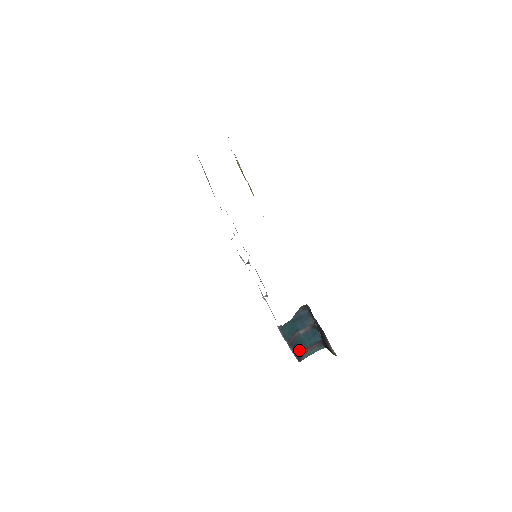
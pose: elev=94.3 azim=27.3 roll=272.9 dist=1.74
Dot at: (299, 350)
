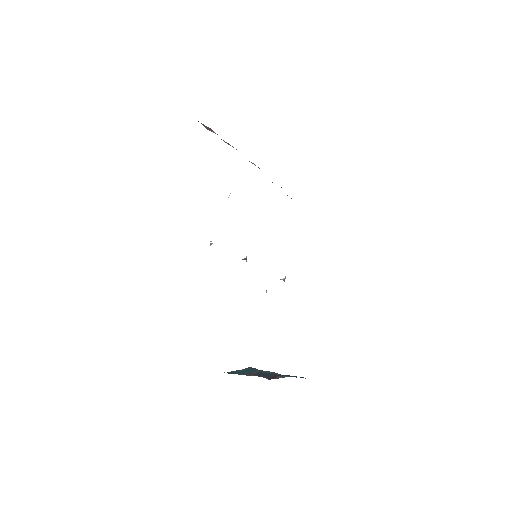
Dot at: occluded
